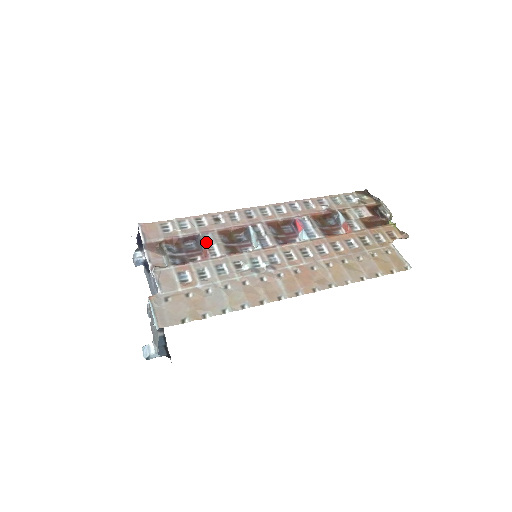
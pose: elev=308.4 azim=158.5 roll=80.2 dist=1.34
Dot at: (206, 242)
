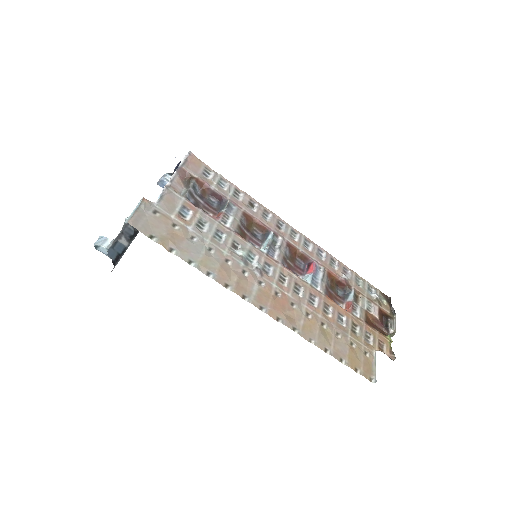
Dot at: (227, 209)
